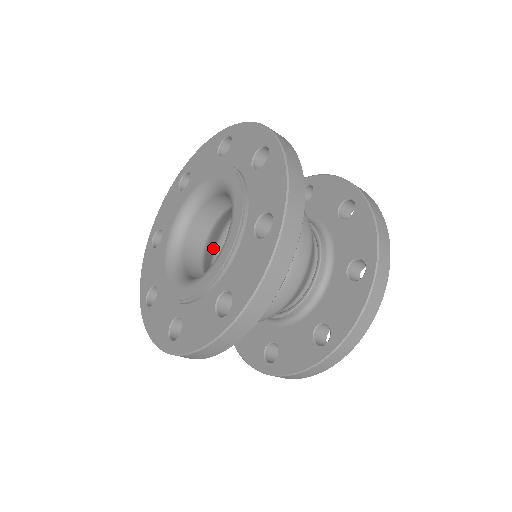
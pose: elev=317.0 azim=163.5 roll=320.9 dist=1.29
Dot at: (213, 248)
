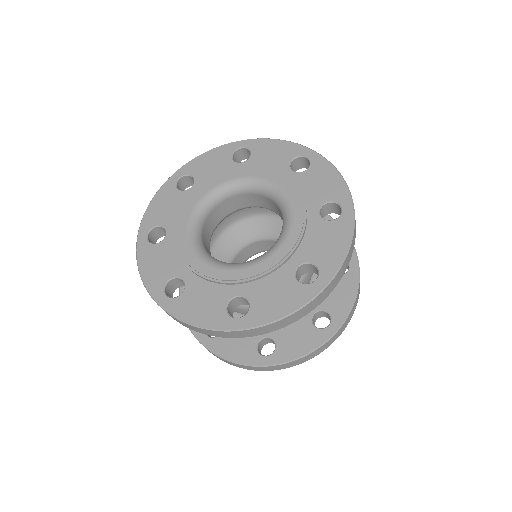
Dot at: occluded
